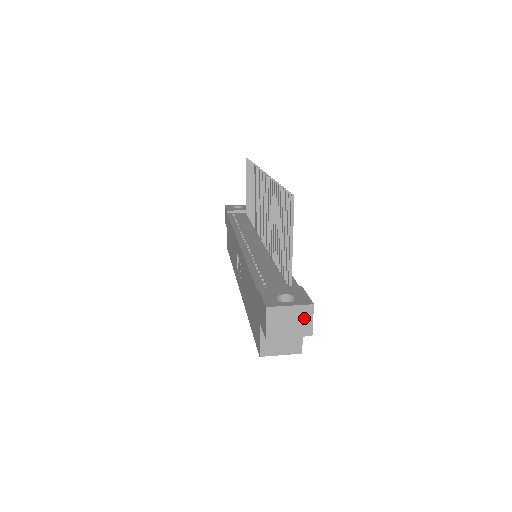
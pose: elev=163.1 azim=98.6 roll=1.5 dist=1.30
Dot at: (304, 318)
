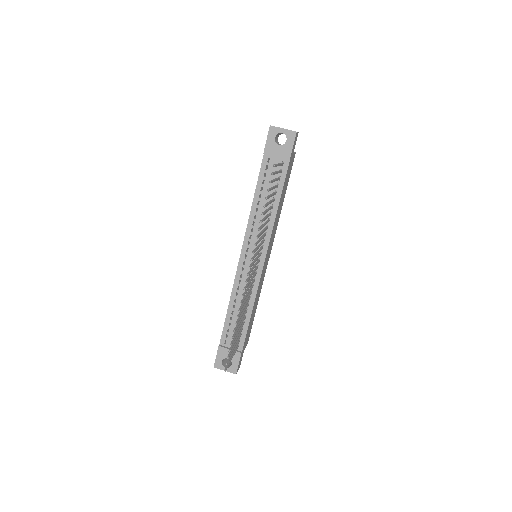
Dot at: occluded
